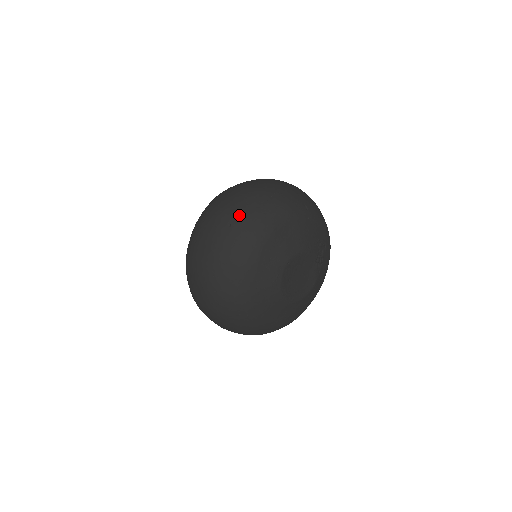
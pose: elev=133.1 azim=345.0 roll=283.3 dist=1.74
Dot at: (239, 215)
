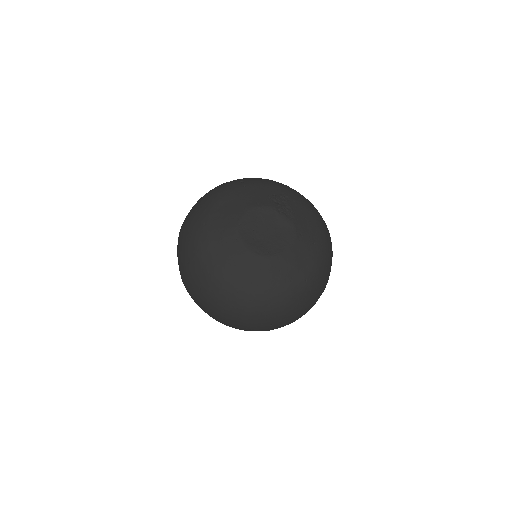
Dot at: (185, 222)
